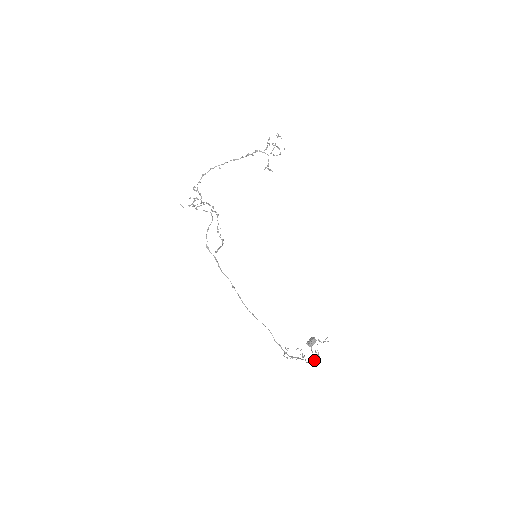
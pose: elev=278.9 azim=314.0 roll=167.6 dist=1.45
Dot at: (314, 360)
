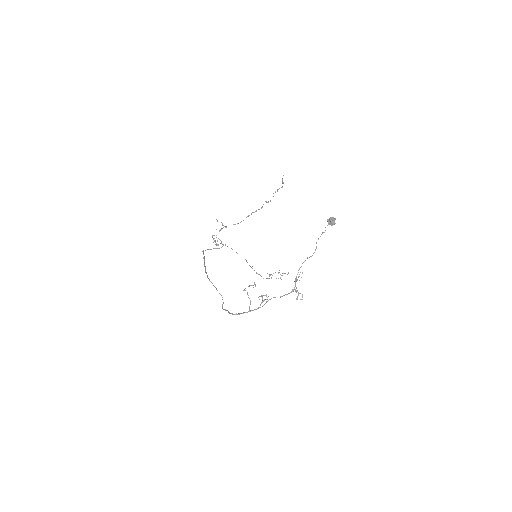
Dot at: occluded
